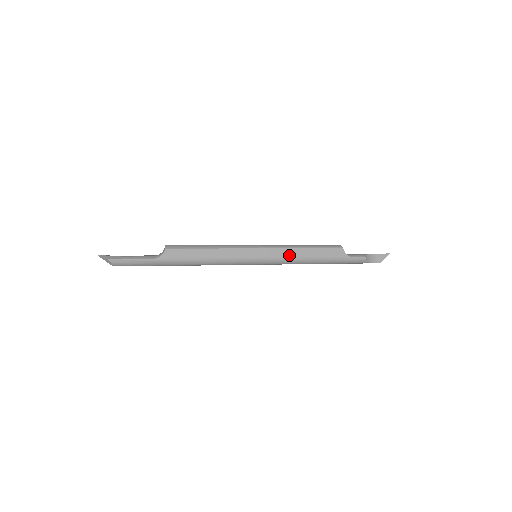
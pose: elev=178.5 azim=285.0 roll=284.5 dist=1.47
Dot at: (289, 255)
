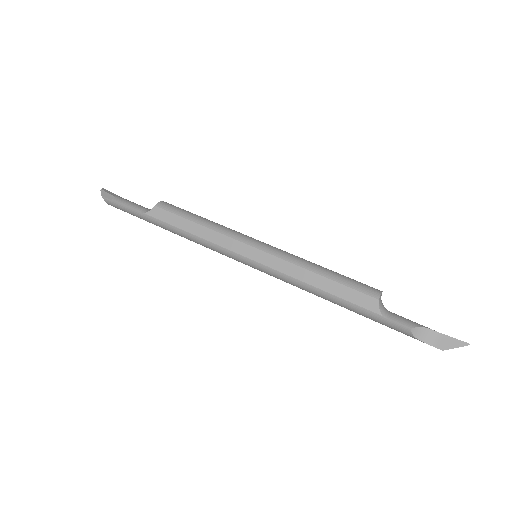
Dot at: (291, 274)
